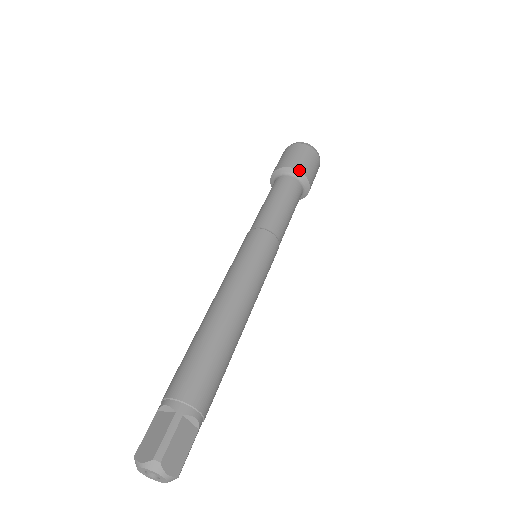
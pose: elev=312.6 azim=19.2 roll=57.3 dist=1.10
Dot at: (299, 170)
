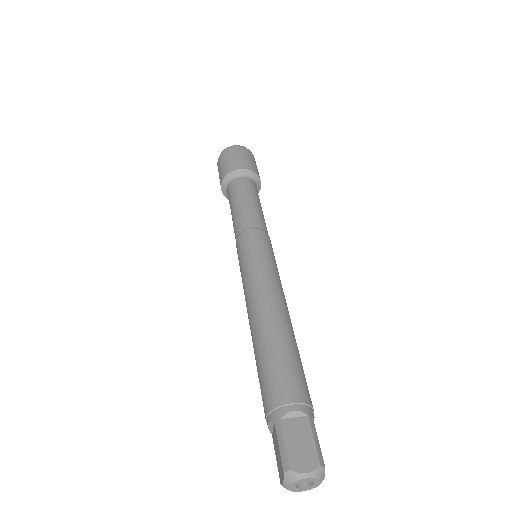
Dot at: (230, 172)
